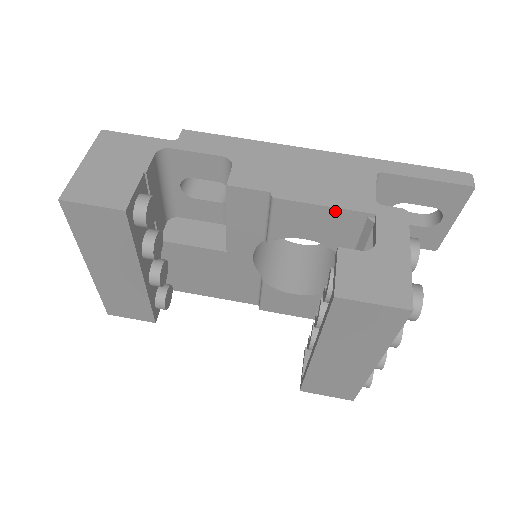
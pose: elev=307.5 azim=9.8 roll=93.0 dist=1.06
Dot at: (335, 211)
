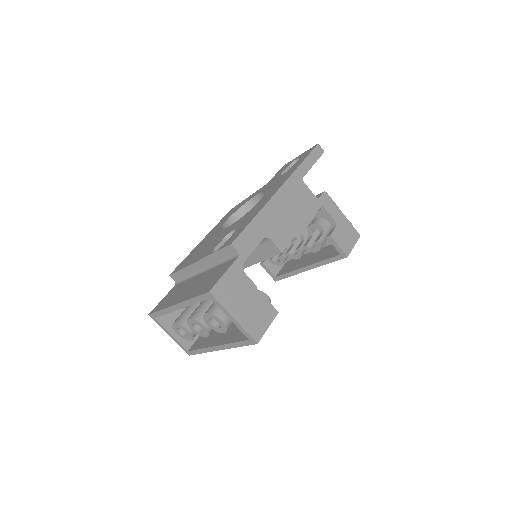
Dot at: (311, 218)
